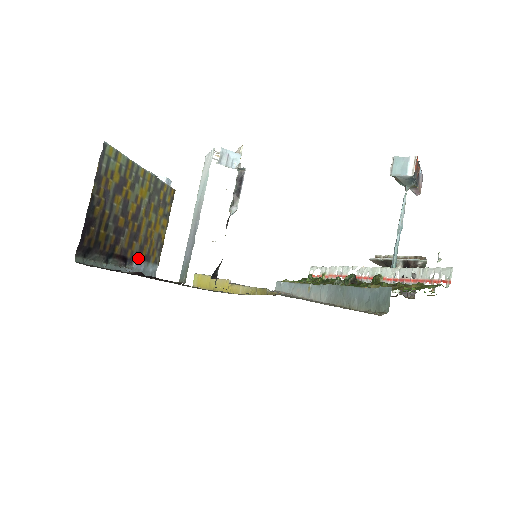
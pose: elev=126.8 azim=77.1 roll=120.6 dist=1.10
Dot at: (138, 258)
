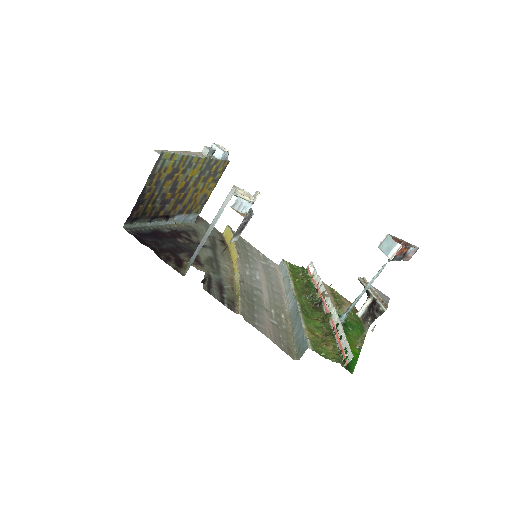
Dot at: (180, 213)
